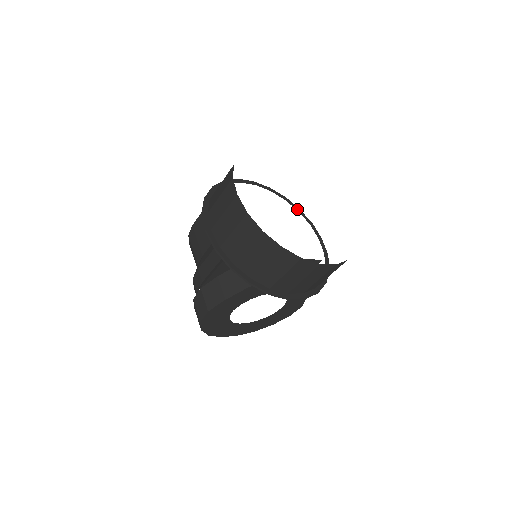
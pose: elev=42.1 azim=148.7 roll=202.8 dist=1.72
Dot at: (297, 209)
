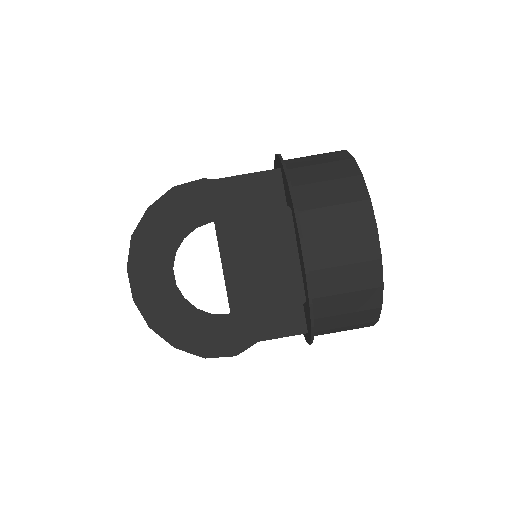
Dot at: occluded
